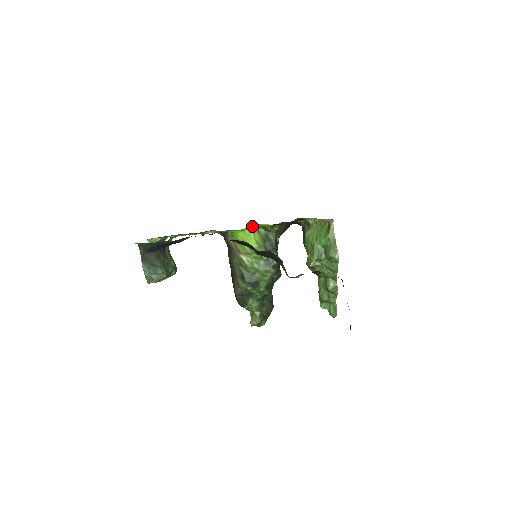
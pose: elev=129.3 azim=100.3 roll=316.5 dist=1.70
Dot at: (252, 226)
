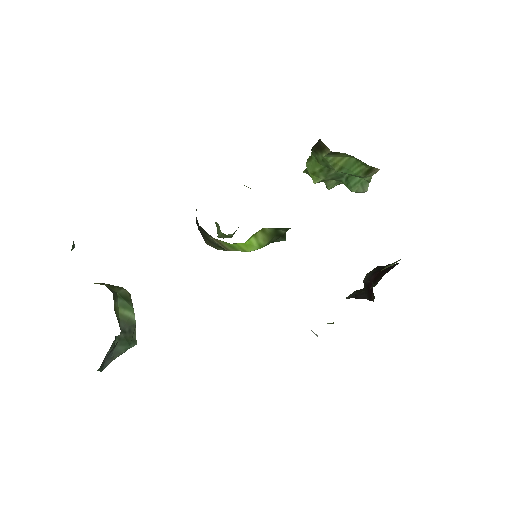
Dot at: occluded
